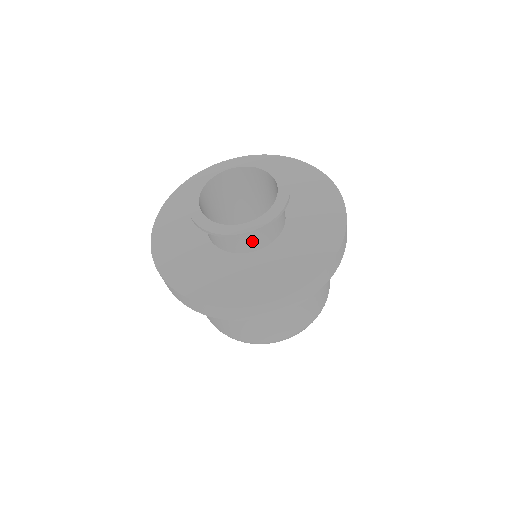
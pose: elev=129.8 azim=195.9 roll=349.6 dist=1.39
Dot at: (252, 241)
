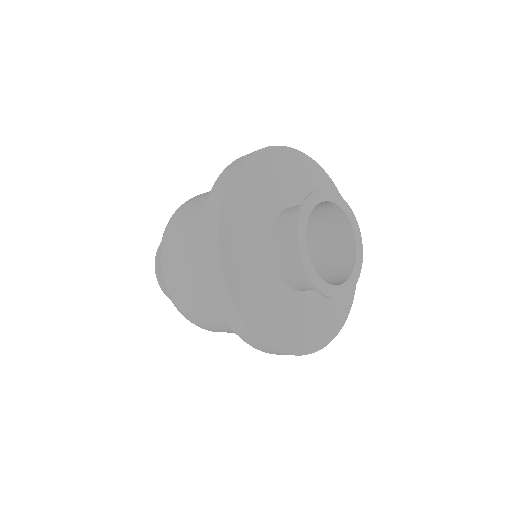
Dot at: (299, 282)
